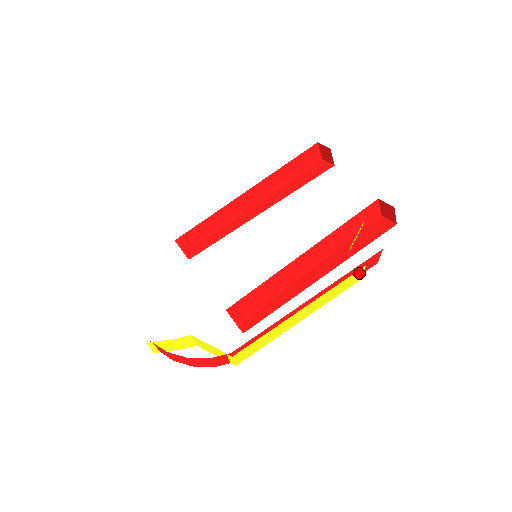
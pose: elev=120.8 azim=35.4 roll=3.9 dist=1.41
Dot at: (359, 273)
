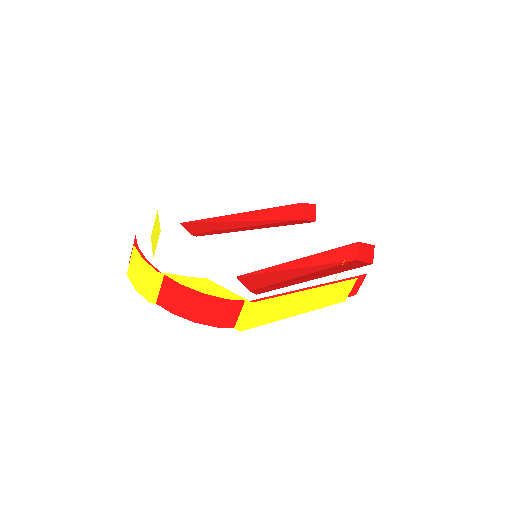
Dot at: (350, 286)
